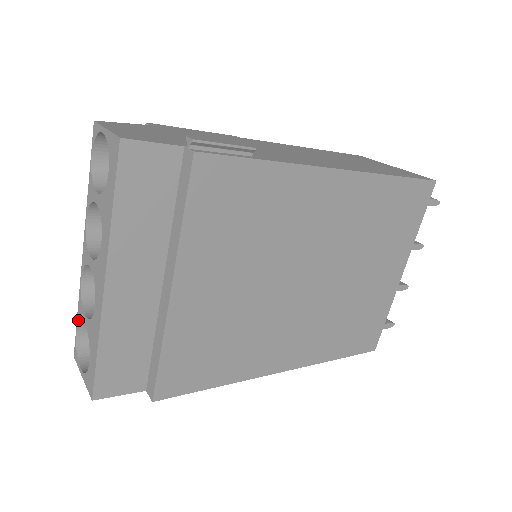
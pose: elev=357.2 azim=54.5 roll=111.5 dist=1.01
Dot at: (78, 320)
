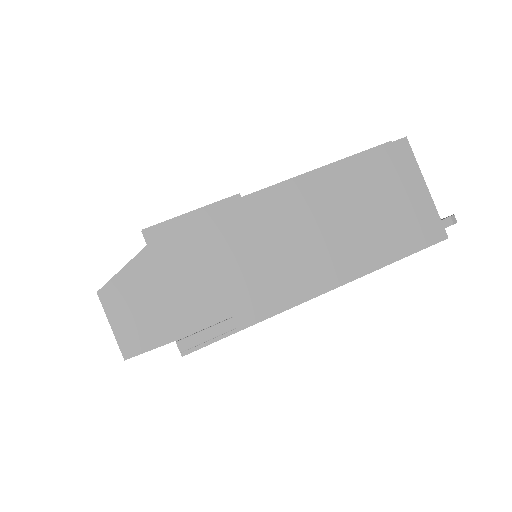
Dot at: occluded
